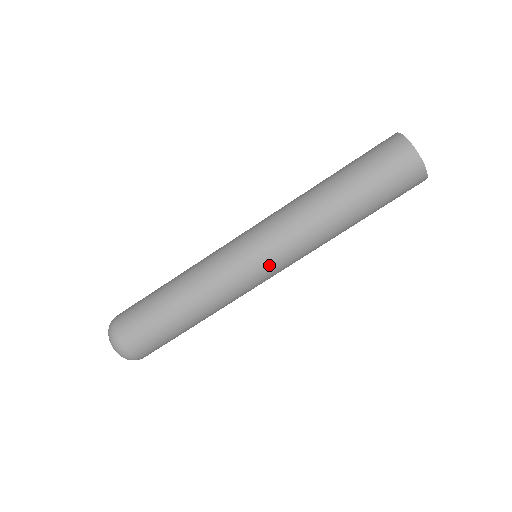
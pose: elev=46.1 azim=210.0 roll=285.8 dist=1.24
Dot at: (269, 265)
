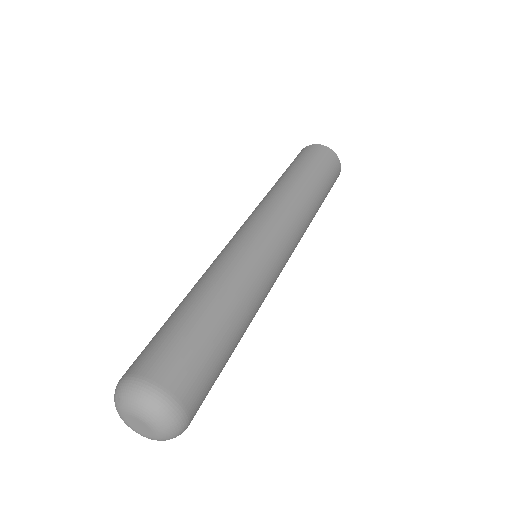
Dot at: (279, 238)
